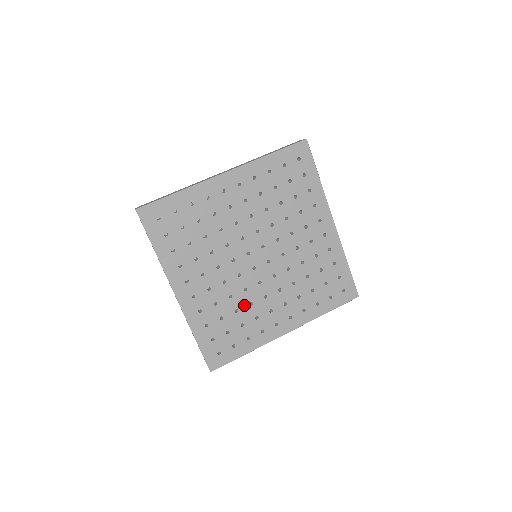
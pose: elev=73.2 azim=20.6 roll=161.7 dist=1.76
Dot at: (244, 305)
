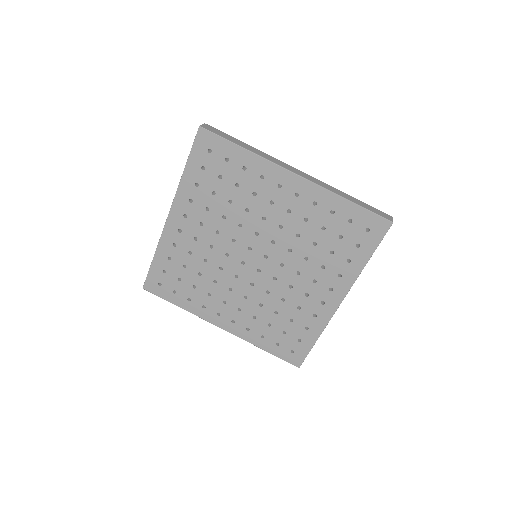
Dot at: (209, 277)
